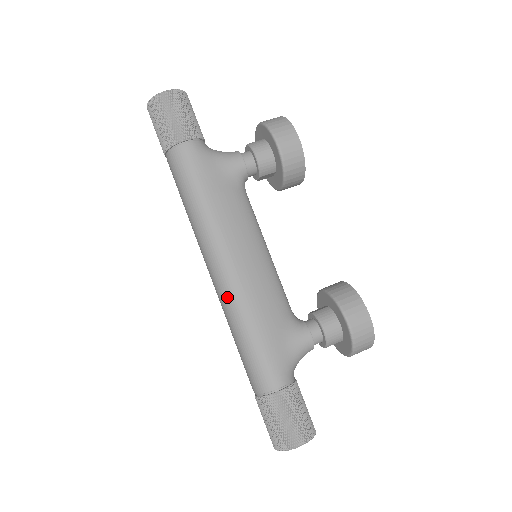
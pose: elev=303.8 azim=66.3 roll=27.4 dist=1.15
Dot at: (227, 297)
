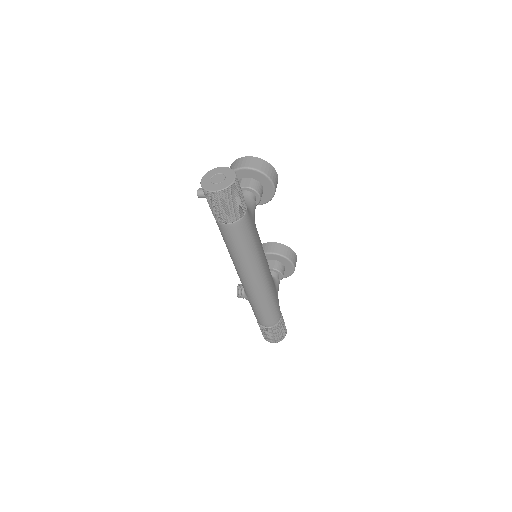
Dot at: (264, 291)
